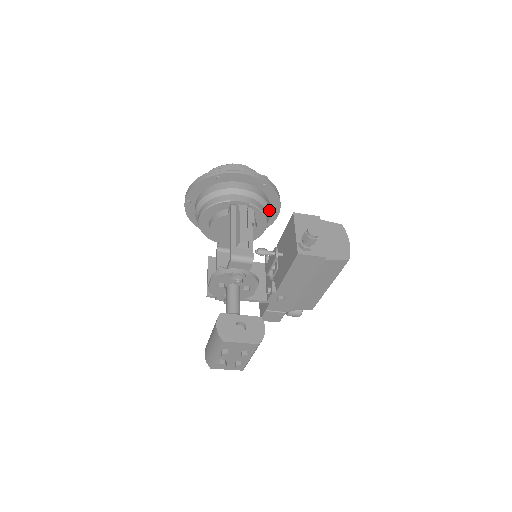
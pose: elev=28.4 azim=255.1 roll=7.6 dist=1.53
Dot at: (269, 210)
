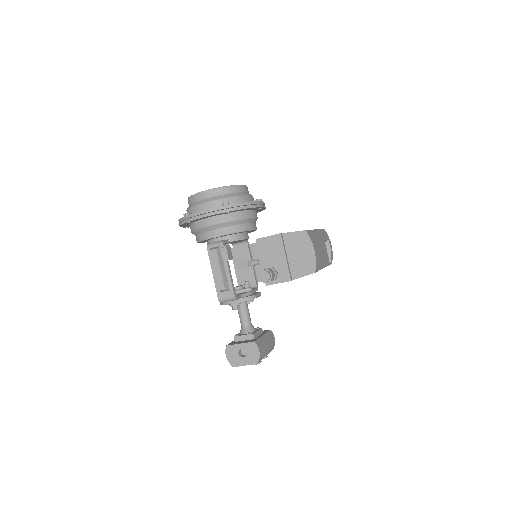
Dot at: (247, 219)
